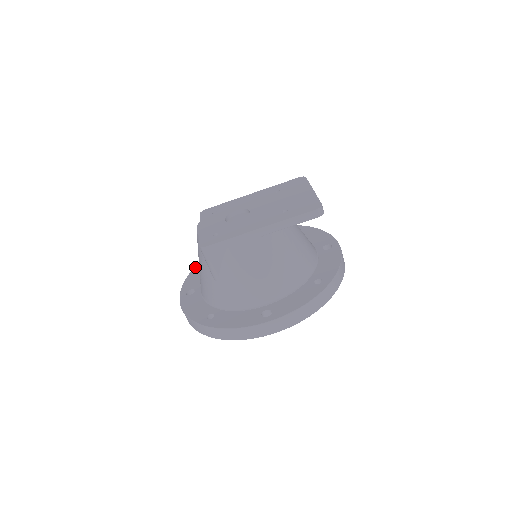
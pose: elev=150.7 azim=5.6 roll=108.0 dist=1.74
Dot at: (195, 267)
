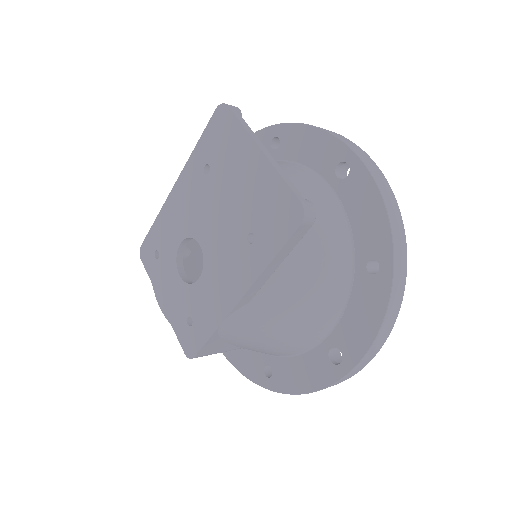
Dot at: occluded
